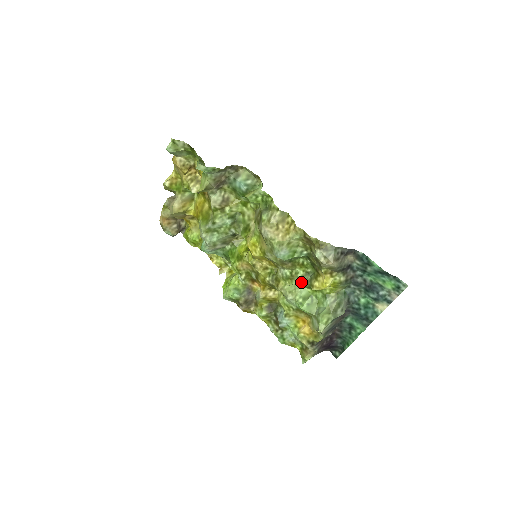
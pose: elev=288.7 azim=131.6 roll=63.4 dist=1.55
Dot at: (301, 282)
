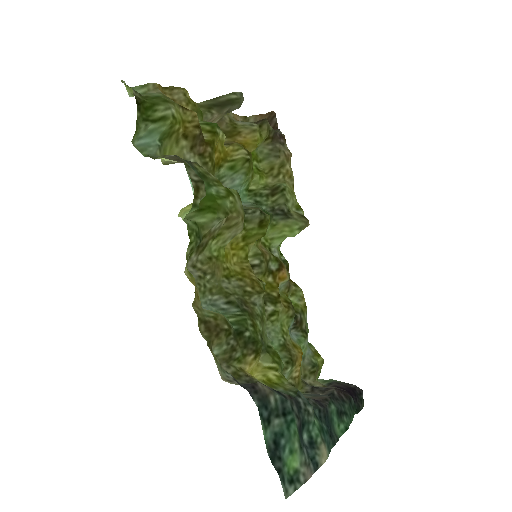
Dot at: (263, 335)
